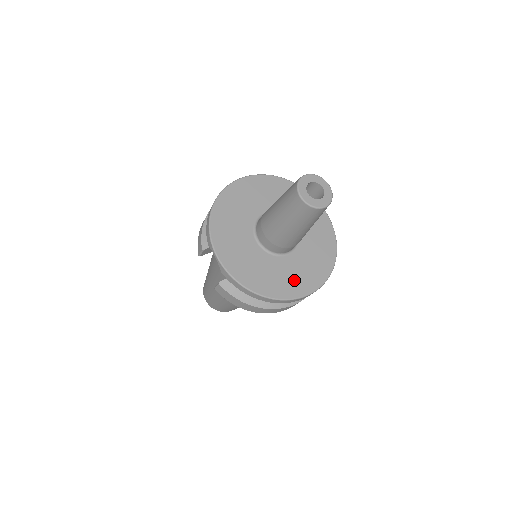
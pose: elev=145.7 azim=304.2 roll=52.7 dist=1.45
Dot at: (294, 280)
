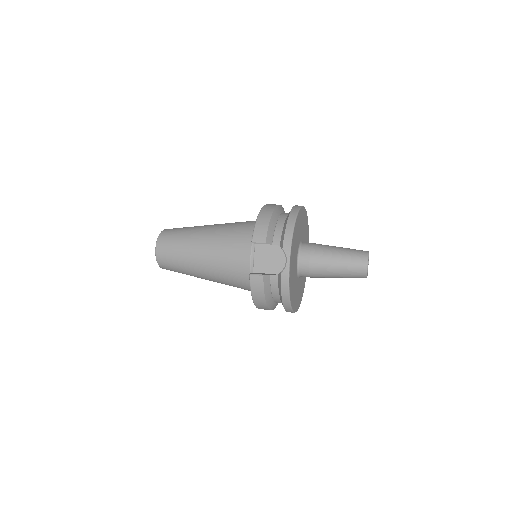
Dot at: occluded
